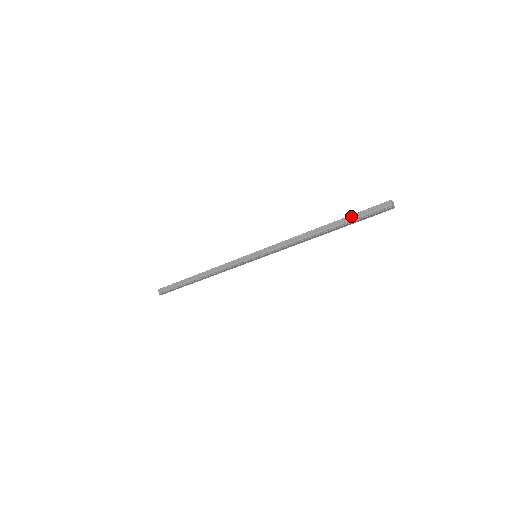
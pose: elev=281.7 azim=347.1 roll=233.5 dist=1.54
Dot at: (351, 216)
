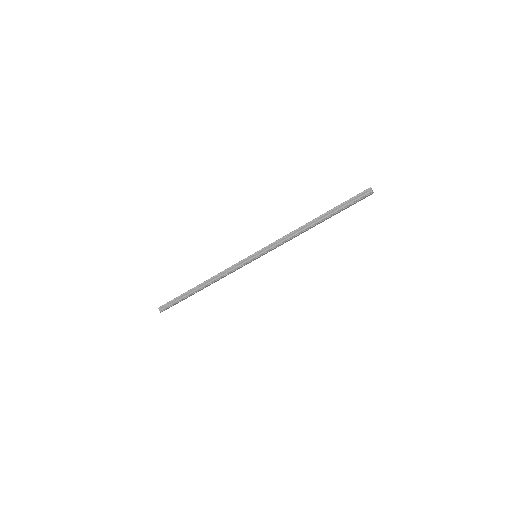
Dot at: (339, 206)
